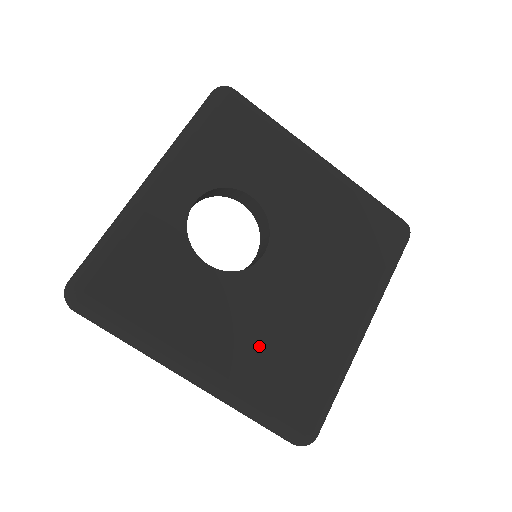
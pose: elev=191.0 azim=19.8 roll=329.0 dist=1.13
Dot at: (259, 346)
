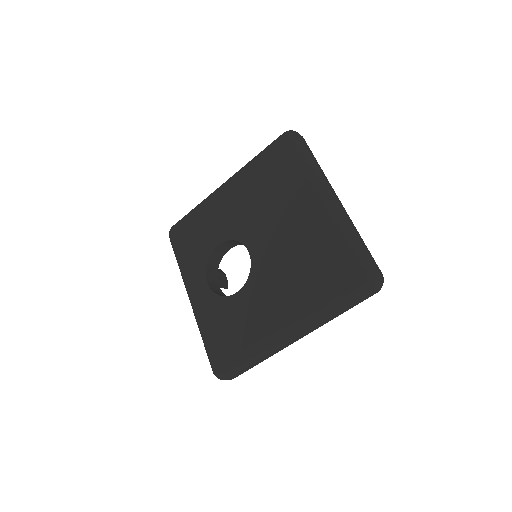
Dot at: (293, 284)
